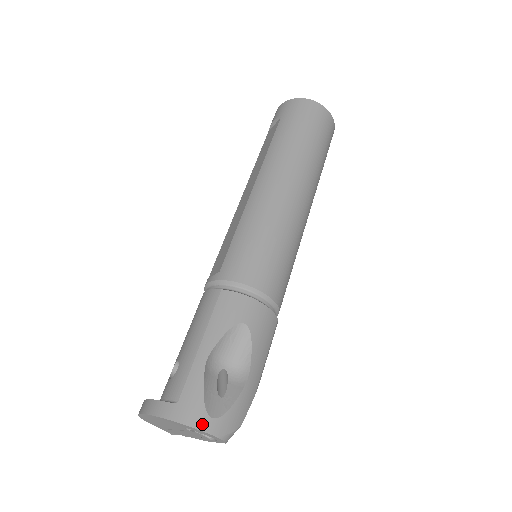
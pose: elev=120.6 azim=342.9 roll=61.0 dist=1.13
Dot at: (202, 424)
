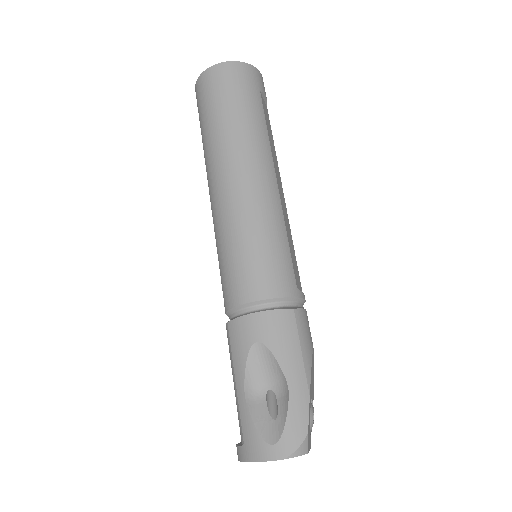
Dot at: (267, 455)
